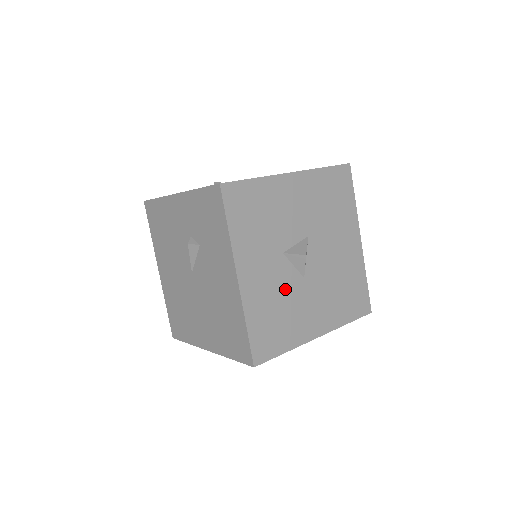
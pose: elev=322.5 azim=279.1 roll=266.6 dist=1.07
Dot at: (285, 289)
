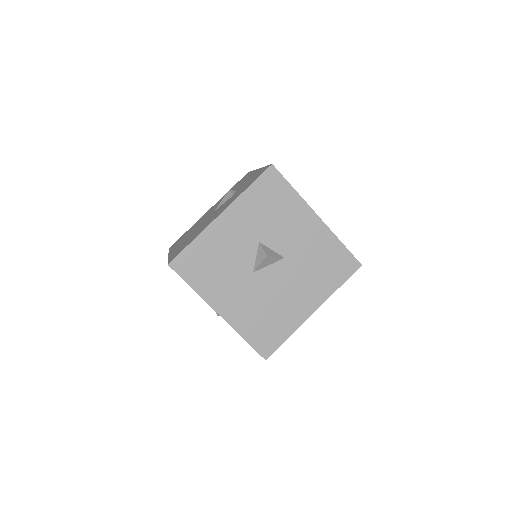
Dot at: (236, 260)
